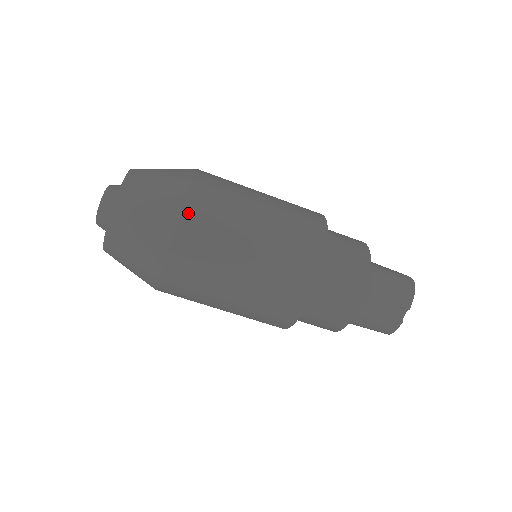
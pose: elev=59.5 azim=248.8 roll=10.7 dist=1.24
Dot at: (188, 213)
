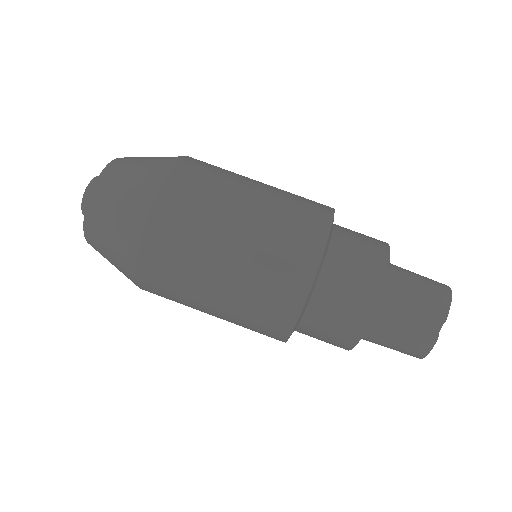
Dot at: (168, 189)
